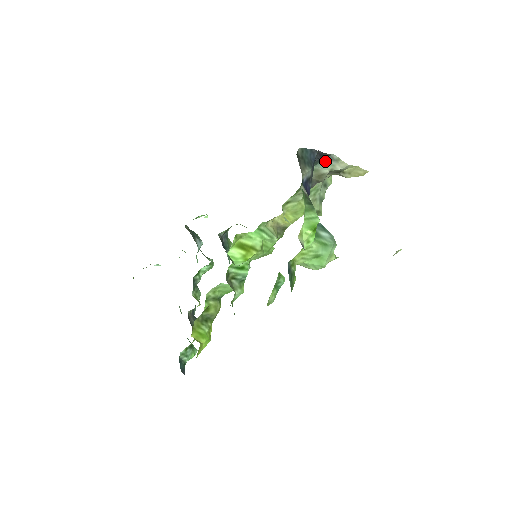
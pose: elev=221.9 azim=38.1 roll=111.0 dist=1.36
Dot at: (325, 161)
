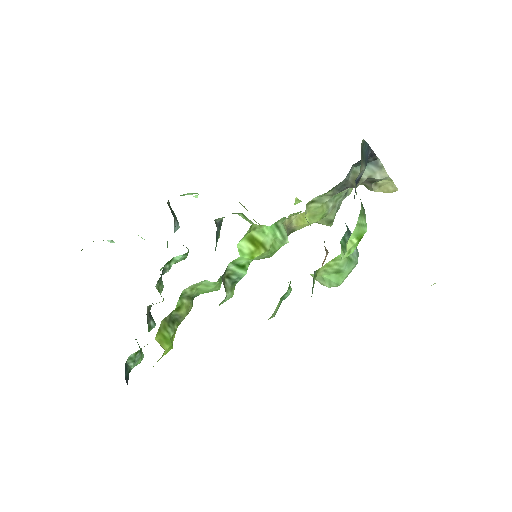
Dot at: (368, 165)
